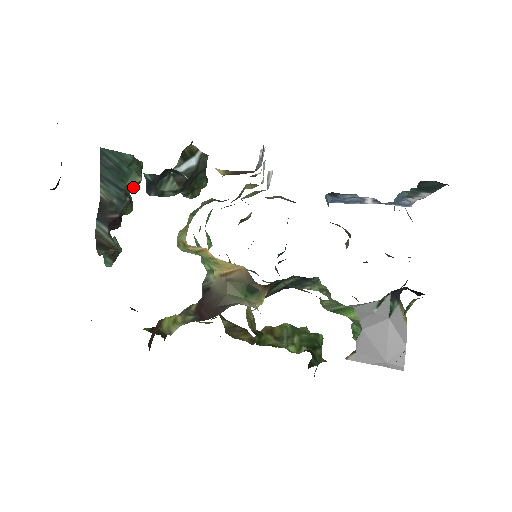
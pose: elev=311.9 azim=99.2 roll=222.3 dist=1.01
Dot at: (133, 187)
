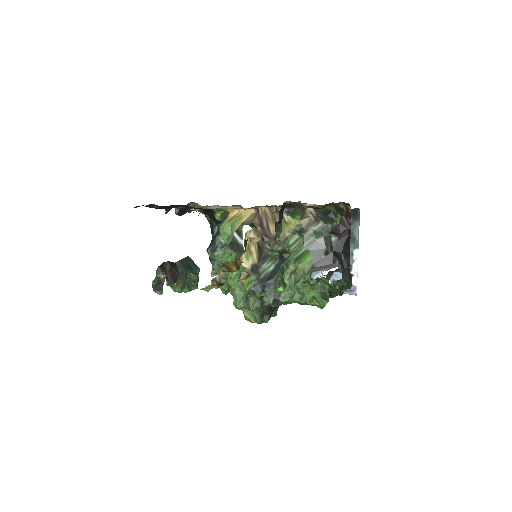
Dot at: (191, 277)
